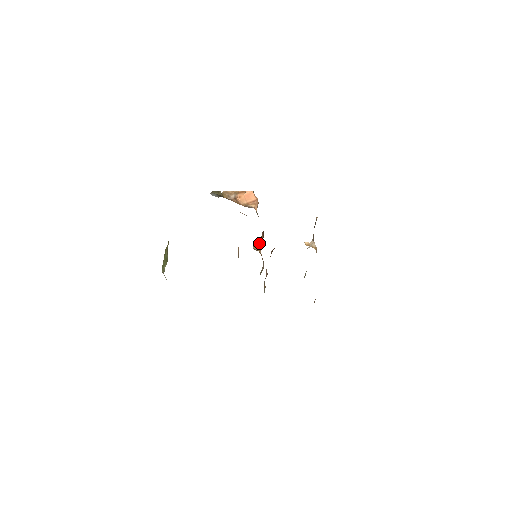
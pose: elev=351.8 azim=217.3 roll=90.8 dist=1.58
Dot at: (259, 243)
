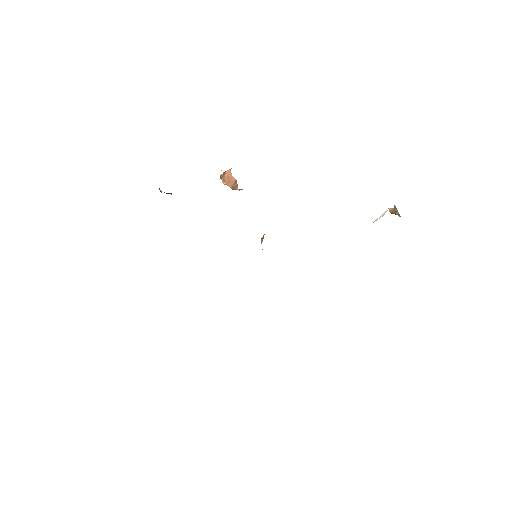
Dot at: occluded
